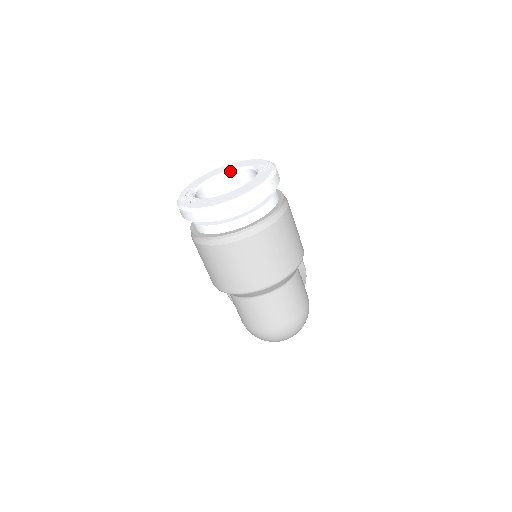
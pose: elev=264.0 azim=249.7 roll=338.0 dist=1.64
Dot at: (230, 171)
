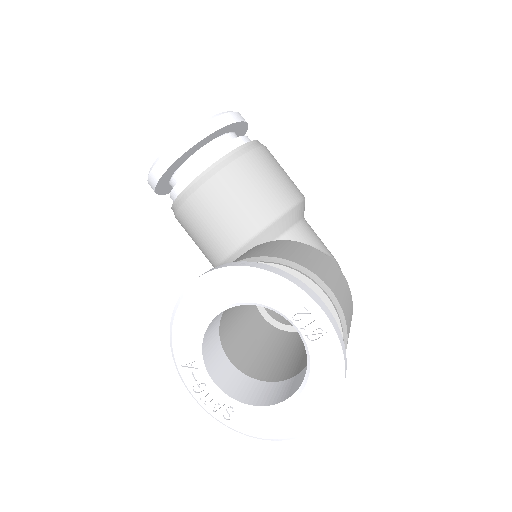
Dot at: (228, 308)
